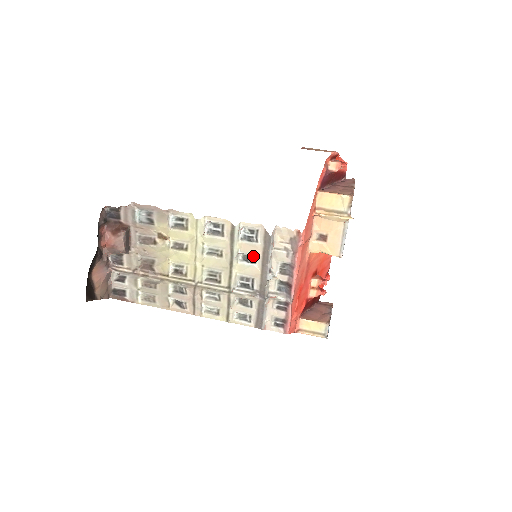
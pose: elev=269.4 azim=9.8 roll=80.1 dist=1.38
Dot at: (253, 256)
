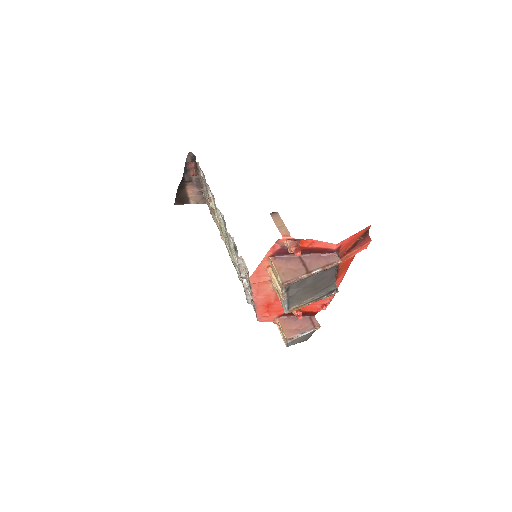
Dot at: occluded
